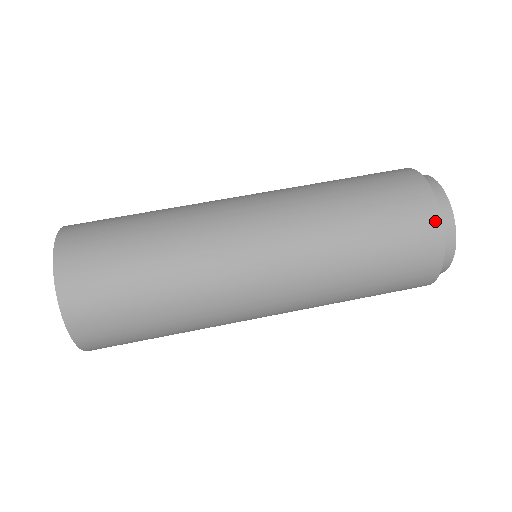
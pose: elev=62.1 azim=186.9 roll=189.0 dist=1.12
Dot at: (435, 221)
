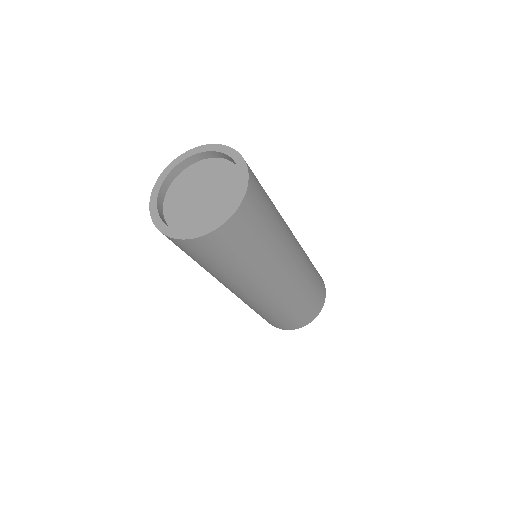
Dot at: (322, 306)
